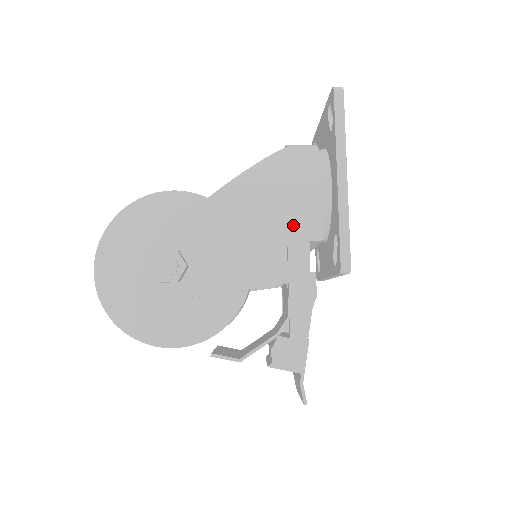
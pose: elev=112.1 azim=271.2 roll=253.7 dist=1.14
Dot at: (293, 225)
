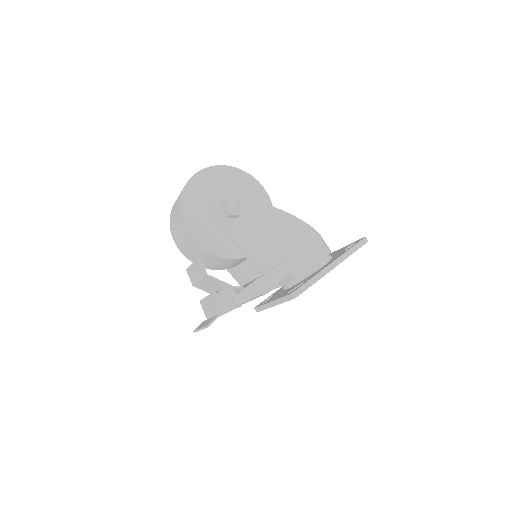
Dot at: (293, 259)
